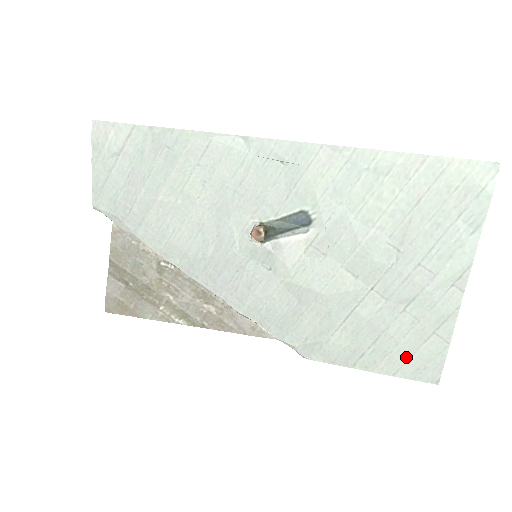
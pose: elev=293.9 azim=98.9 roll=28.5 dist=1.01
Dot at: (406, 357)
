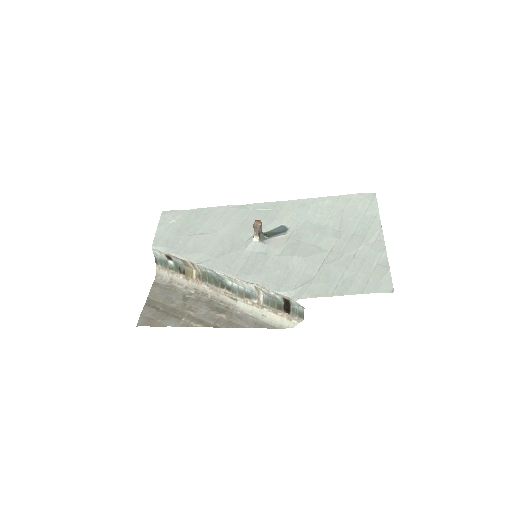
Dot at: (366, 281)
